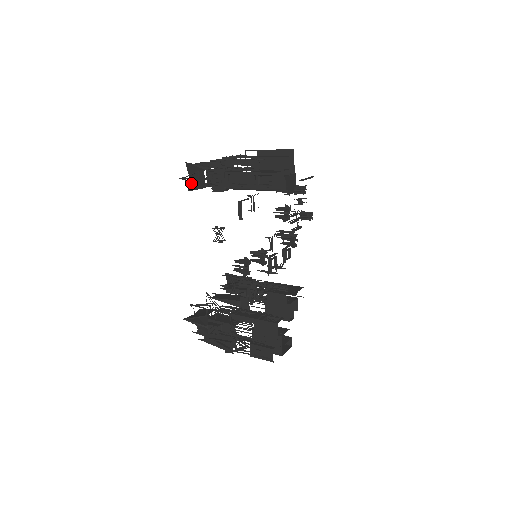
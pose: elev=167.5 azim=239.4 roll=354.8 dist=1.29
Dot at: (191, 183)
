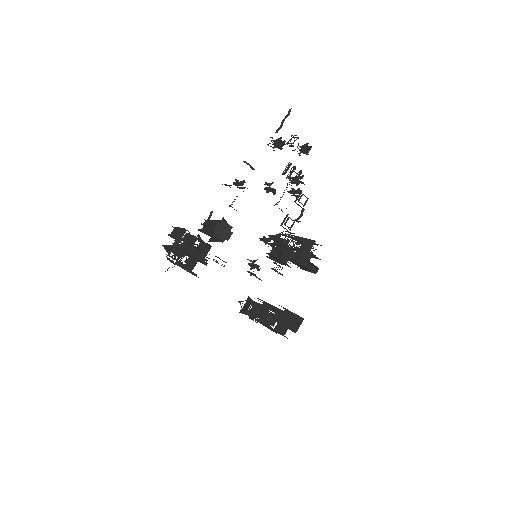
Dot at: occluded
